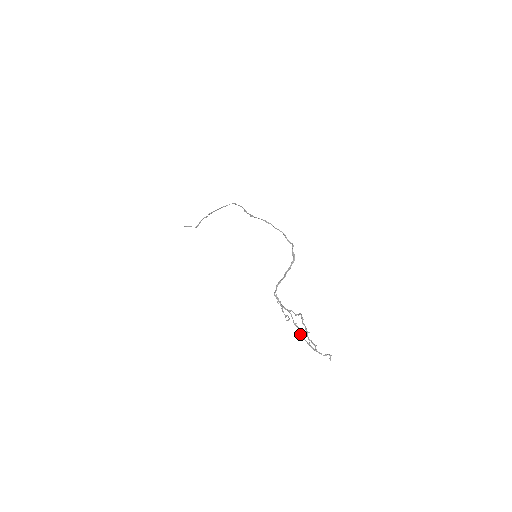
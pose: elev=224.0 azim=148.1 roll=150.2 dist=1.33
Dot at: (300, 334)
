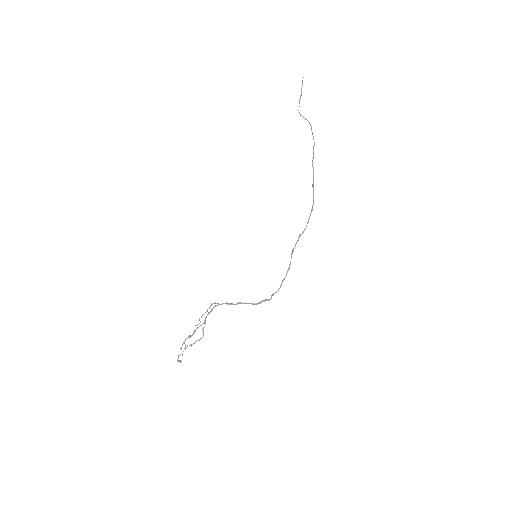
Dot at: (189, 336)
